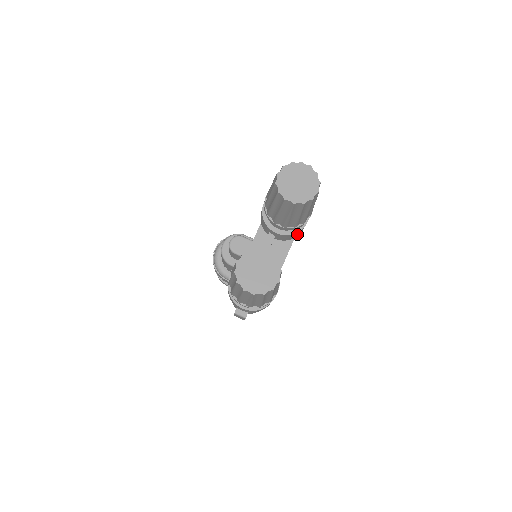
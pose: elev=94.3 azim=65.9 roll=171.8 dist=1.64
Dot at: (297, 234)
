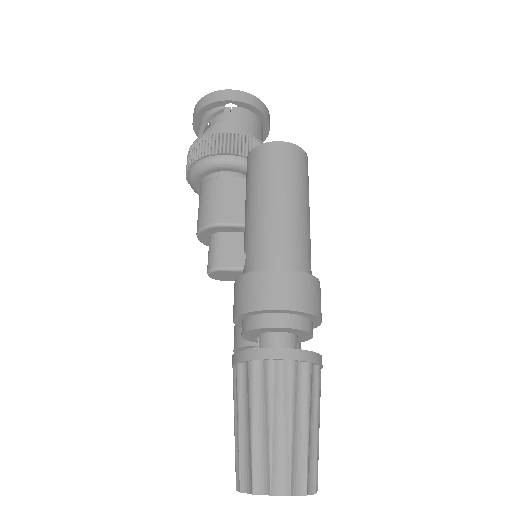
Dot at: occluded
